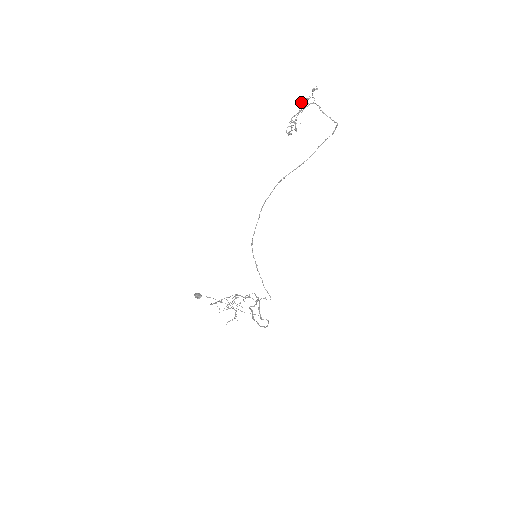
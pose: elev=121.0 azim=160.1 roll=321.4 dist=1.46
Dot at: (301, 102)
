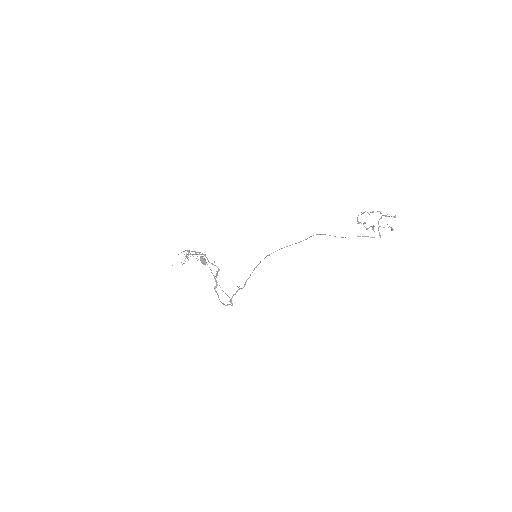
Dot at: occluded
